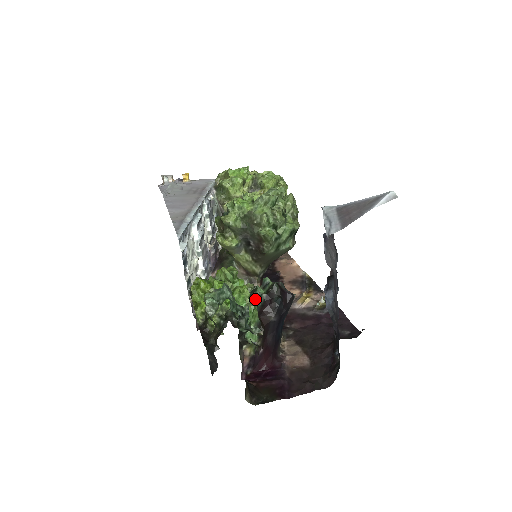
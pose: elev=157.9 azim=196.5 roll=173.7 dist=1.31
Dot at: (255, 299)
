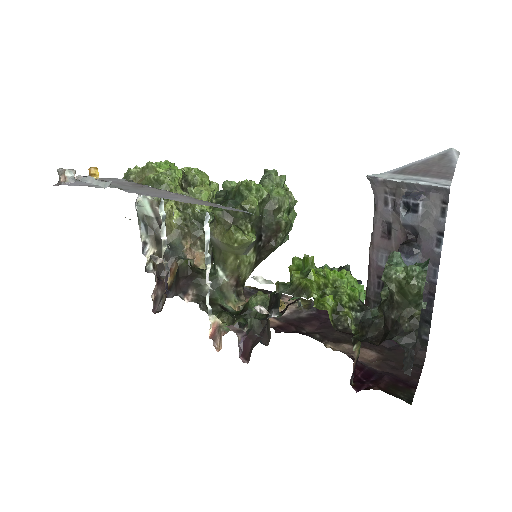
Dot at: occluded
